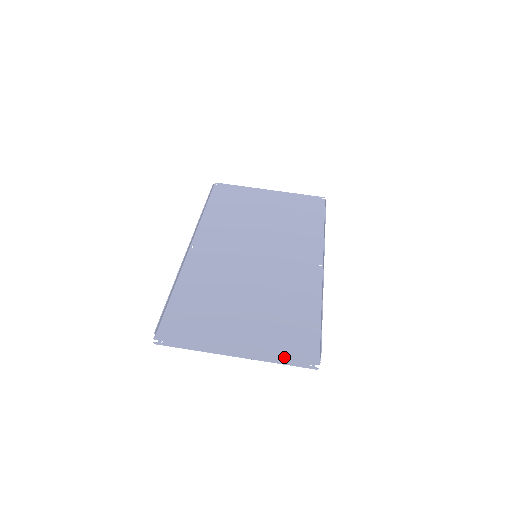
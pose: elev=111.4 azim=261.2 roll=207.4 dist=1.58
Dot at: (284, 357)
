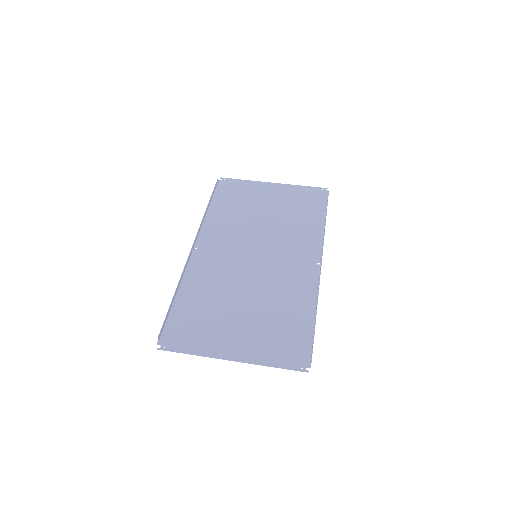
Dot at: (277, 360)
